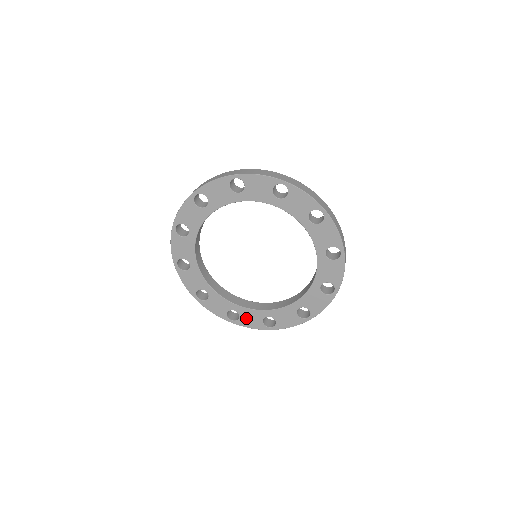
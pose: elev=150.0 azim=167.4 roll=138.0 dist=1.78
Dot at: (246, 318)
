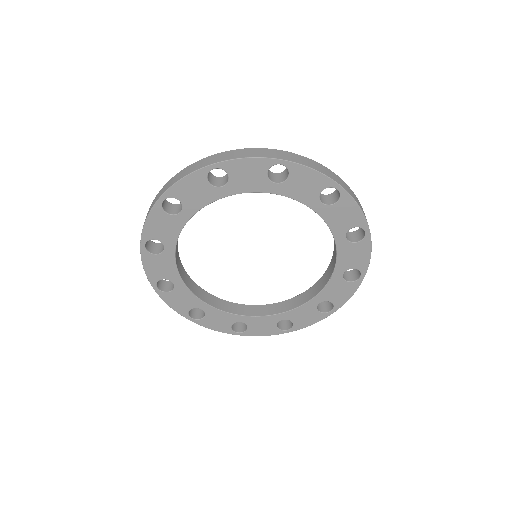
Dot at: (212, 319)
